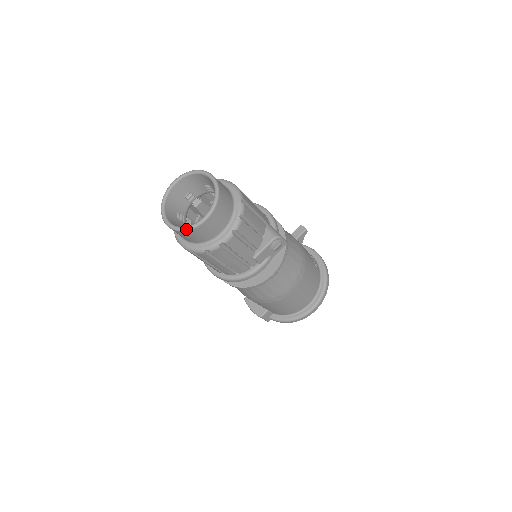
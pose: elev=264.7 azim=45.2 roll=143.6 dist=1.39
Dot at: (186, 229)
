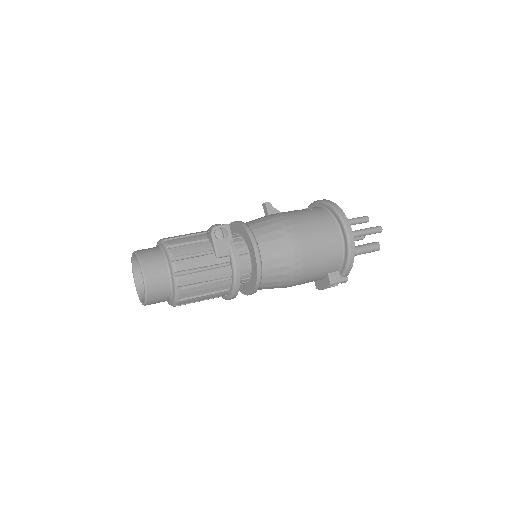
Dot at: (145, 293)
